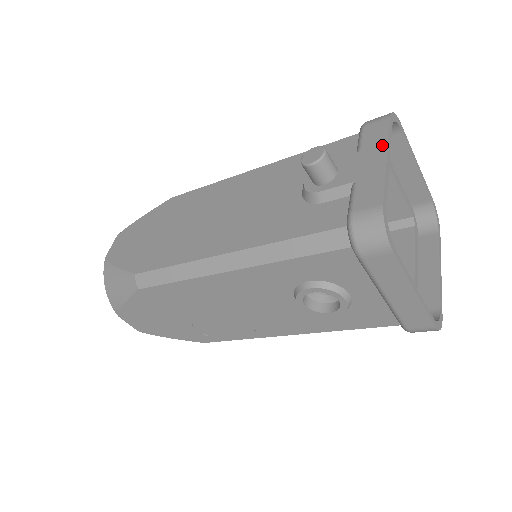
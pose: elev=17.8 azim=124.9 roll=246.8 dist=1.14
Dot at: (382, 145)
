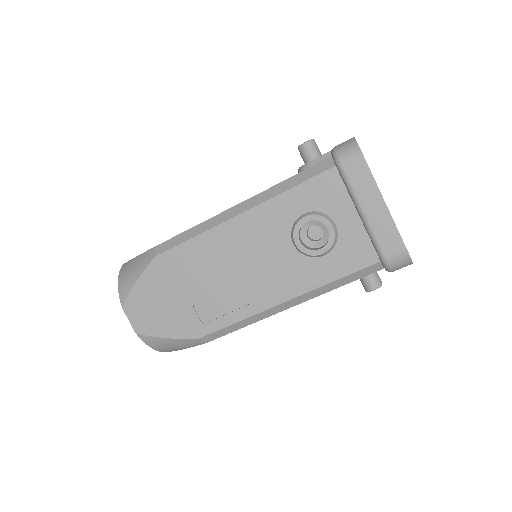
Dot at: occluded
